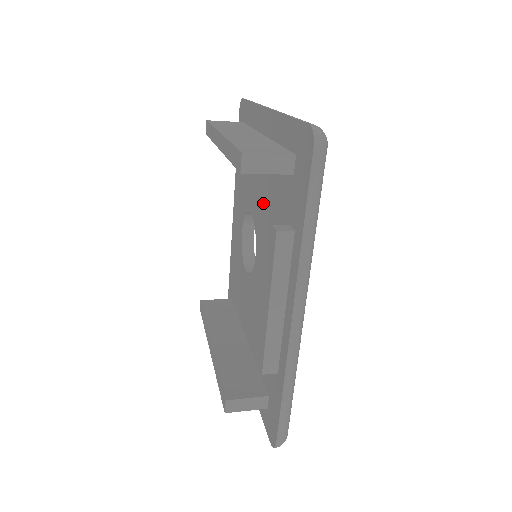
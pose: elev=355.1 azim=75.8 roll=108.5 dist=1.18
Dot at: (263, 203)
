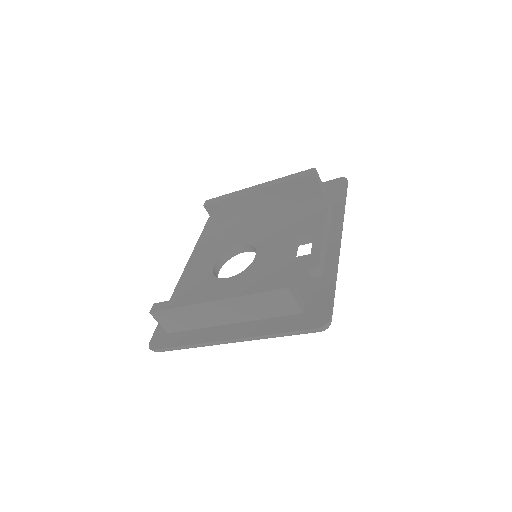
Dot at: (271, 227)
